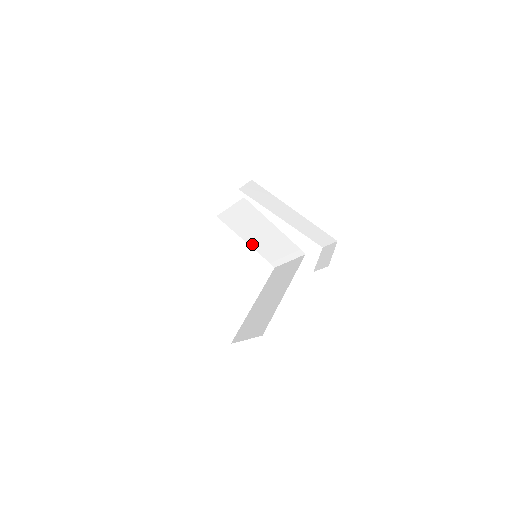
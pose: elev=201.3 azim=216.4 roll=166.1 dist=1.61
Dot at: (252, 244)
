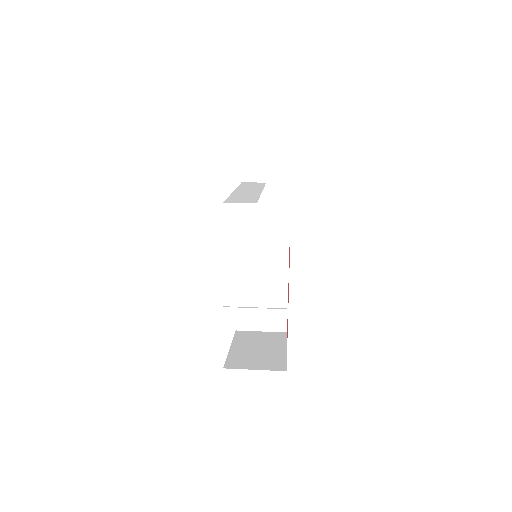
Dot at: occluded
